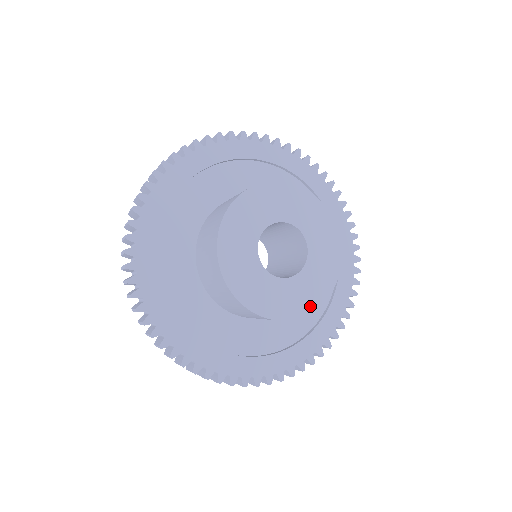
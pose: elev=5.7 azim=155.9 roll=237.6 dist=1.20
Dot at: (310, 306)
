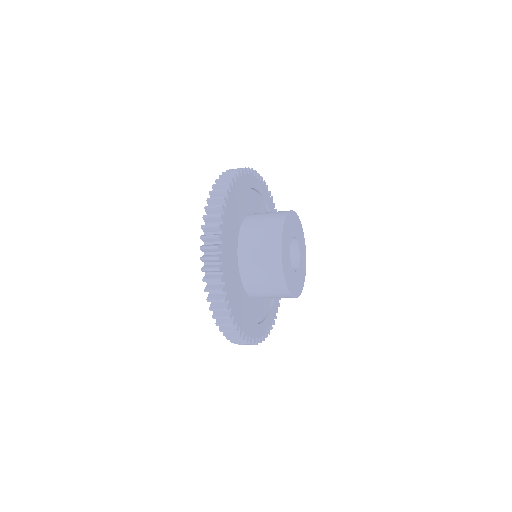
Dot at: (294, 293)
